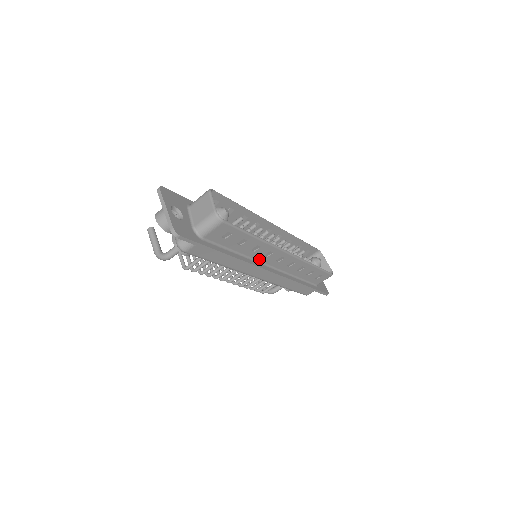
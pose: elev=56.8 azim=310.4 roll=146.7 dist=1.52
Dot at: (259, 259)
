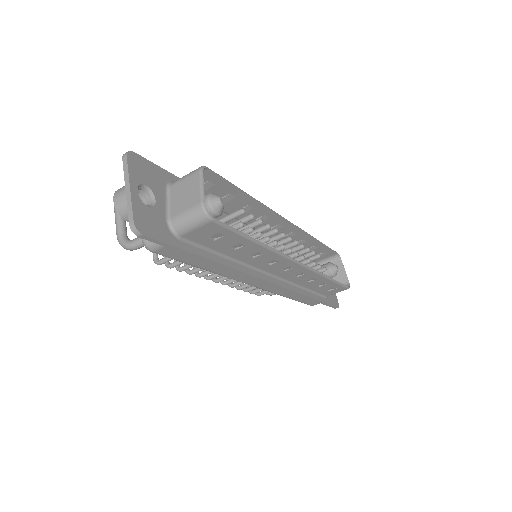
Dot at: (258, 266)
